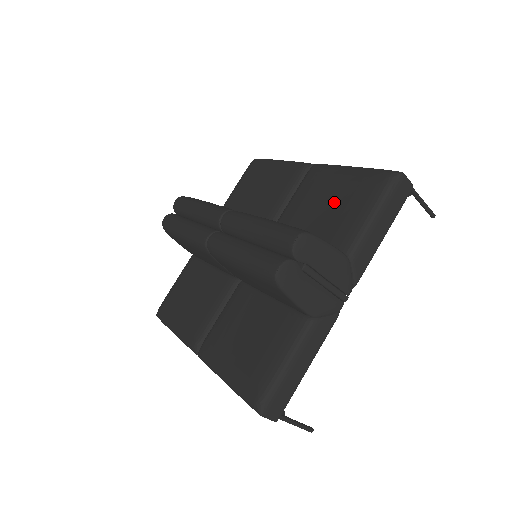
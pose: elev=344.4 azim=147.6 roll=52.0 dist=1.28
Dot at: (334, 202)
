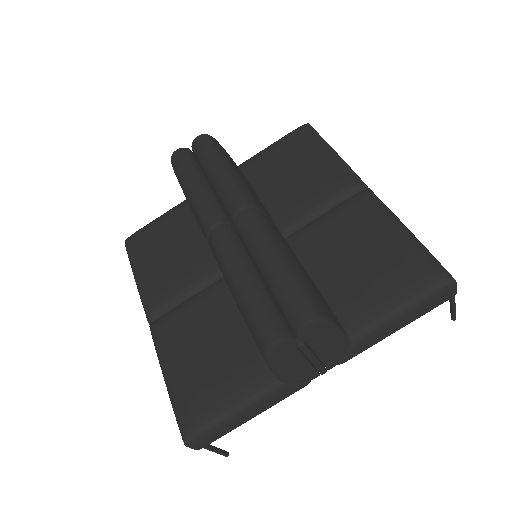
Dot at: (367, 262)
